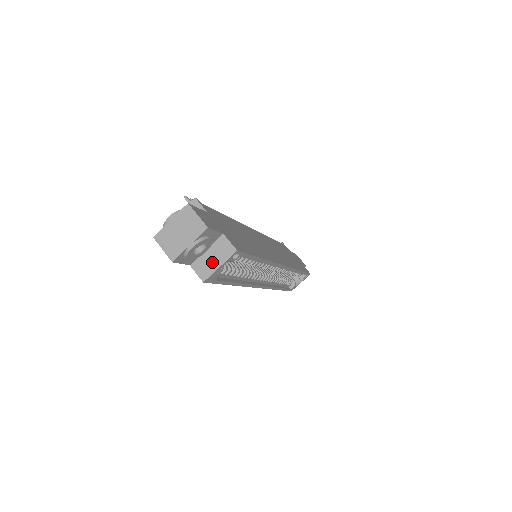
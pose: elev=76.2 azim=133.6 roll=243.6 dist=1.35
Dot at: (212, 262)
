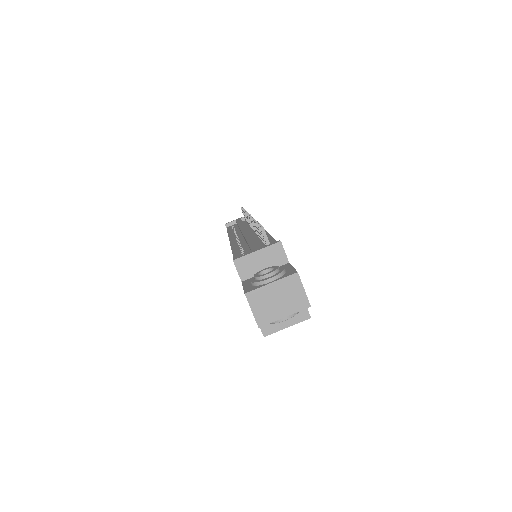
Dot at: occluded
